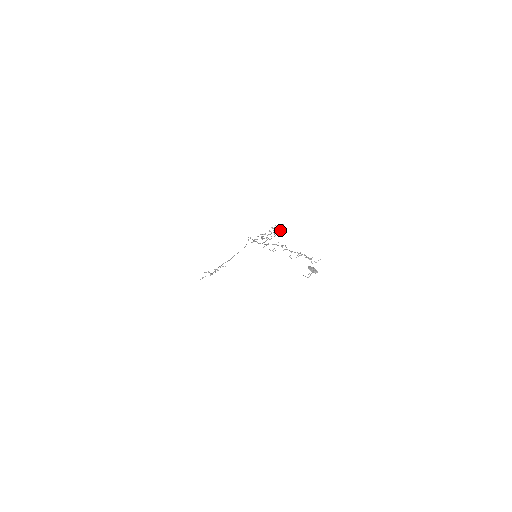
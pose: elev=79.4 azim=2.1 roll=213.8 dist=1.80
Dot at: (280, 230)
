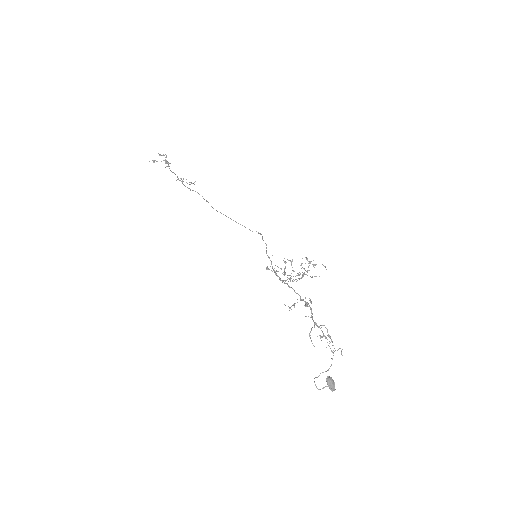
Dot at: occluded
